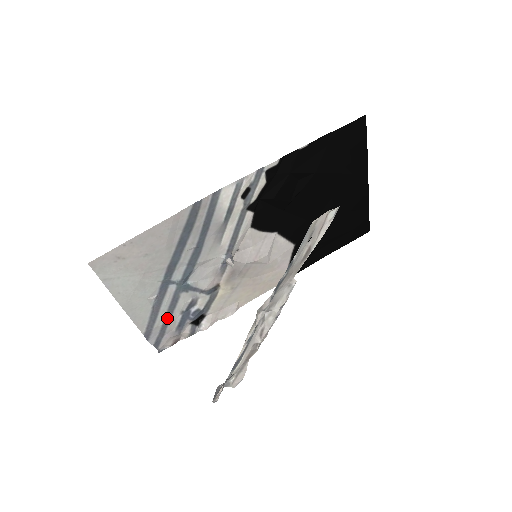
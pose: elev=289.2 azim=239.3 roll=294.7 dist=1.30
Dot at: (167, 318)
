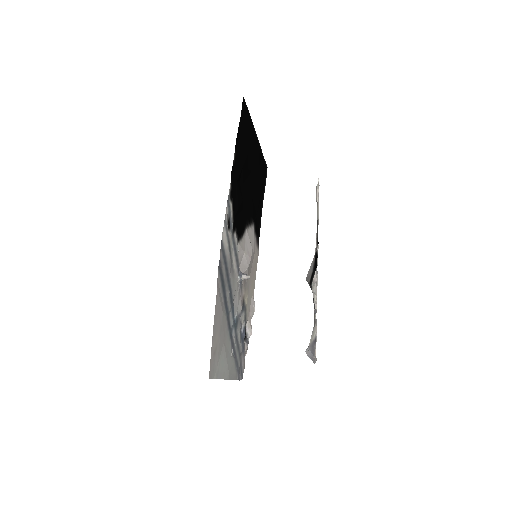
Dot at: (239, 354)
